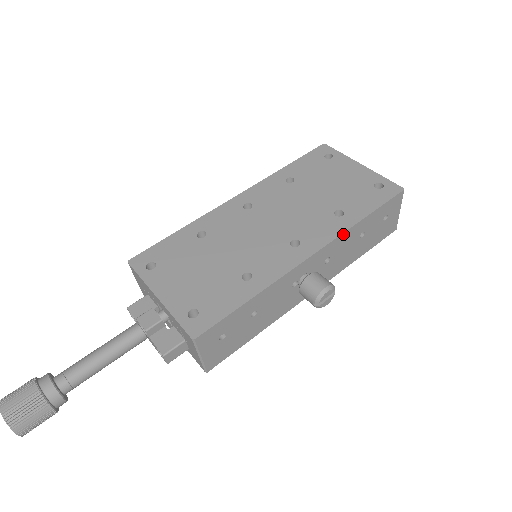
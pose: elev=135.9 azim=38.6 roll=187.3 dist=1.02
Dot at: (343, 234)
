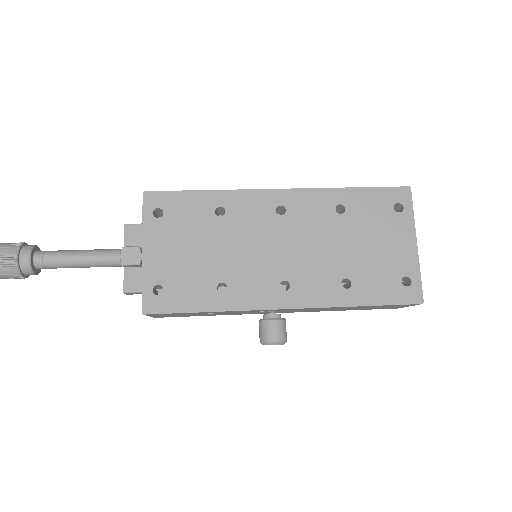
Dot at: (330, 307)
